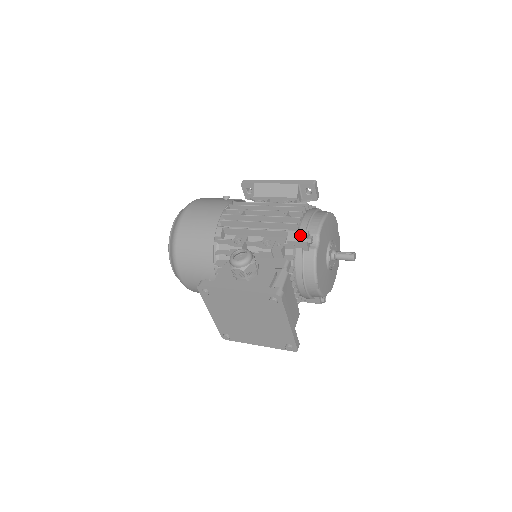
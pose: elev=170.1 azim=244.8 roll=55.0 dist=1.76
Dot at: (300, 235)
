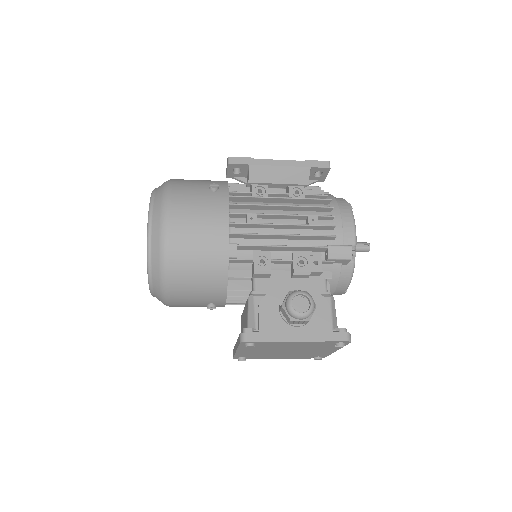
Dot at: (343, 252)
